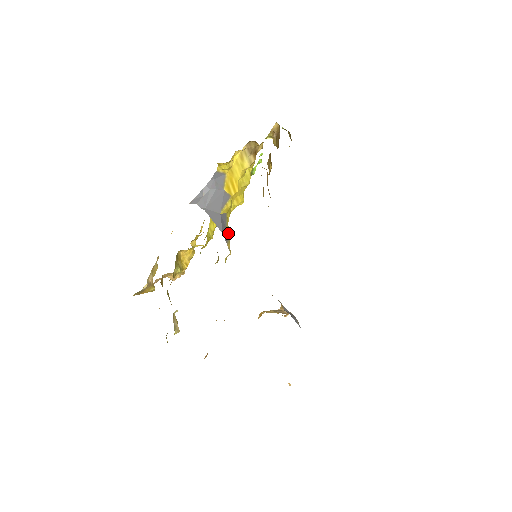
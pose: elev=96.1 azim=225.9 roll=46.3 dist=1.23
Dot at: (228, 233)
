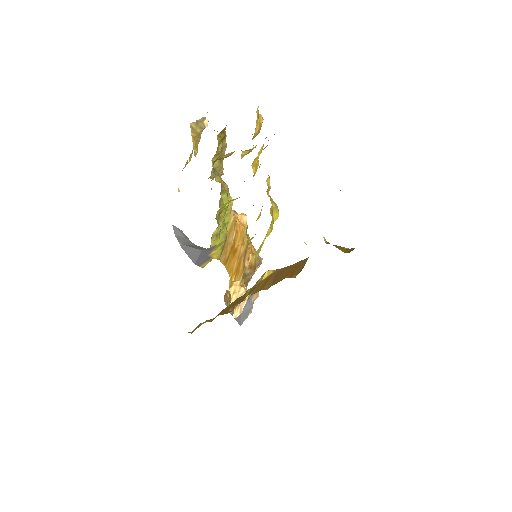
Dot at: (213, 253)
